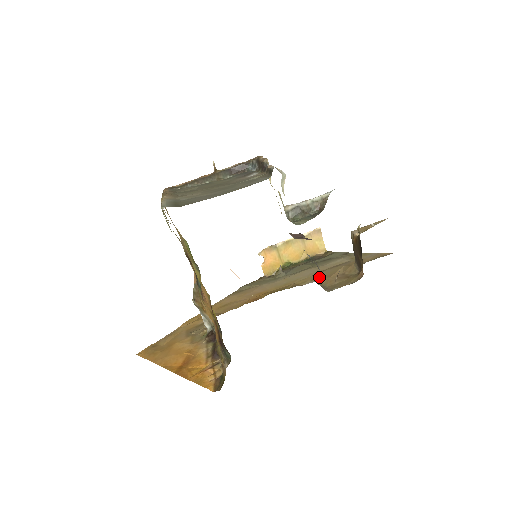
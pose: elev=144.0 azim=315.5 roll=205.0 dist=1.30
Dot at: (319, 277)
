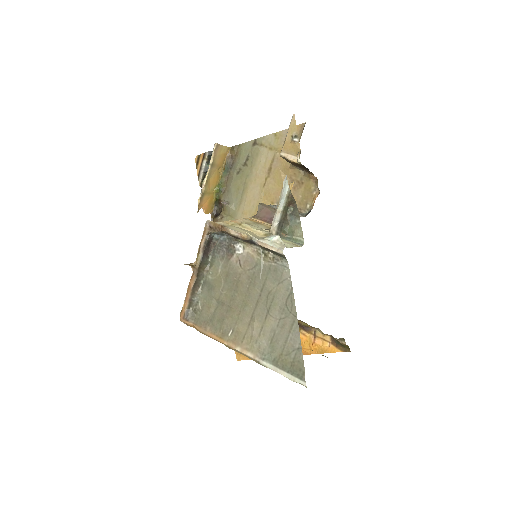
Dot at: (275, 196)
